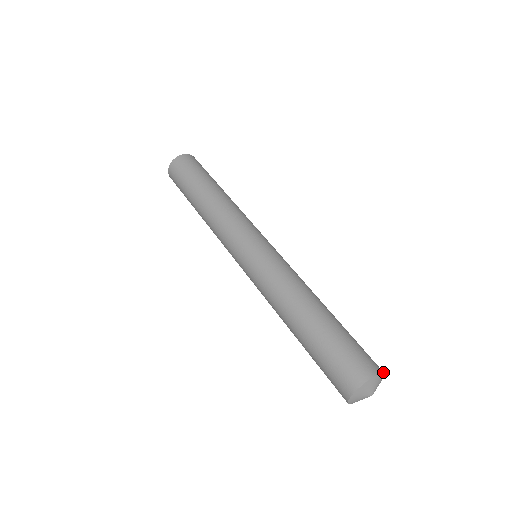
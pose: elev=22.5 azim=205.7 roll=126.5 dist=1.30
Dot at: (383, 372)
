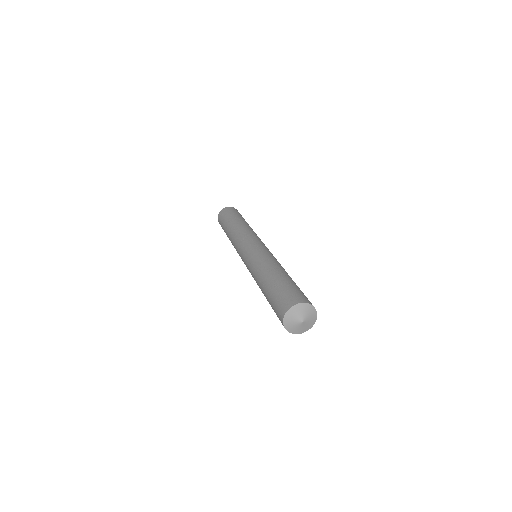
Dot at: (300, 303)
